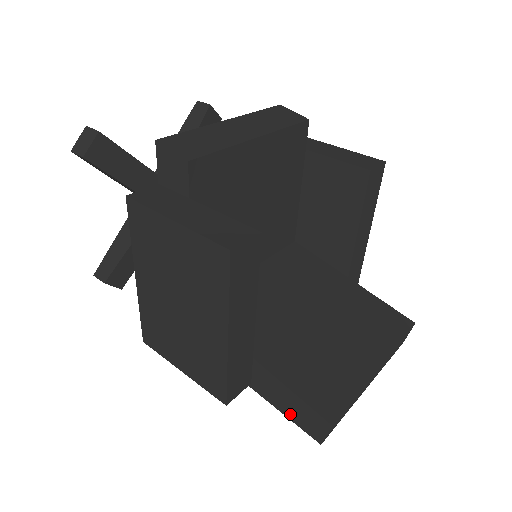
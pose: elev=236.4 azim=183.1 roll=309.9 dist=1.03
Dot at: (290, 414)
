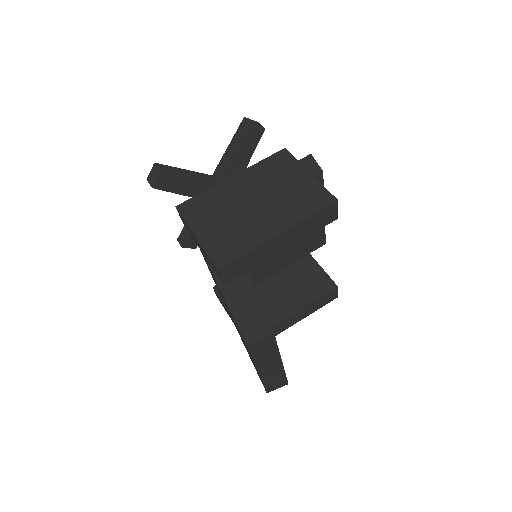
Dot at: (240, 316)
